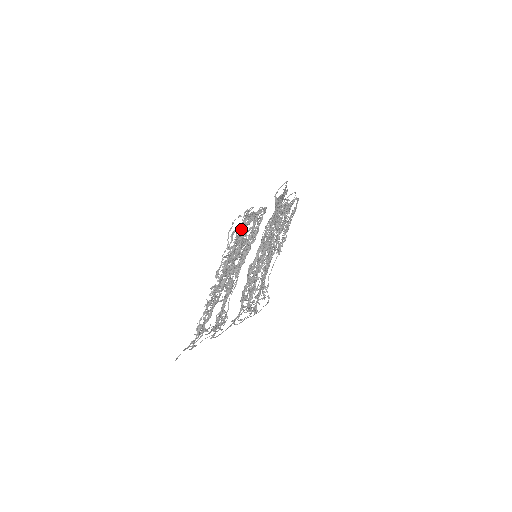
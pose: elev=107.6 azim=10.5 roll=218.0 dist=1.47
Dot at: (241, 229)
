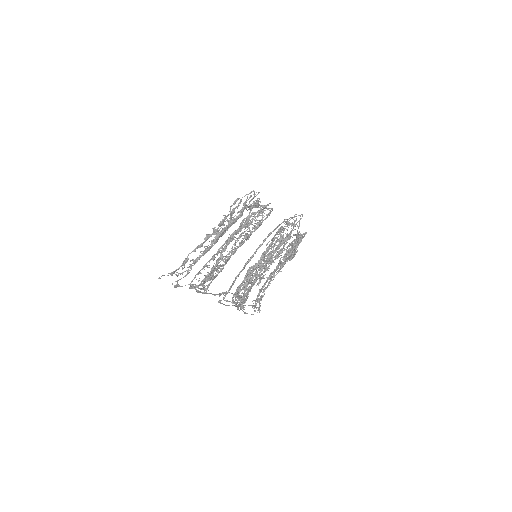
Dot at: (245, 202)
